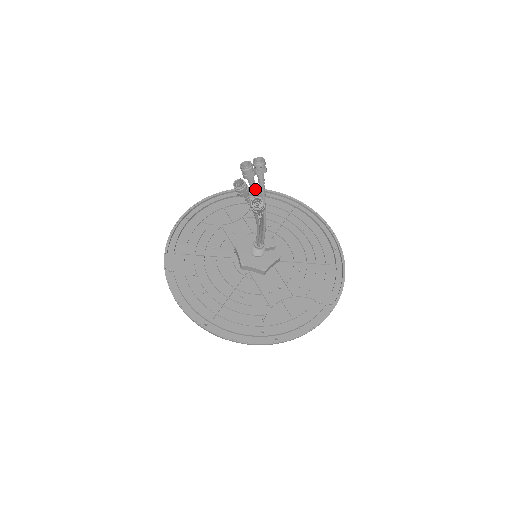
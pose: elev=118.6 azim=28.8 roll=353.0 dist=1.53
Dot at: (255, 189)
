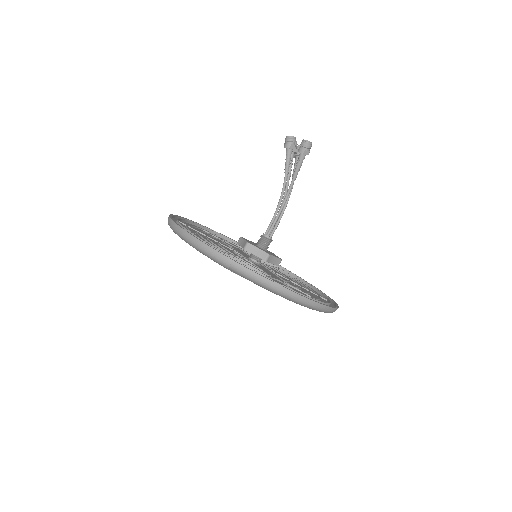
Dot at: (291, 166)
